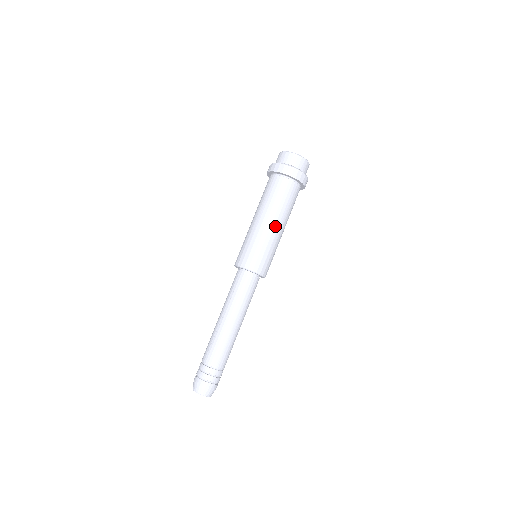
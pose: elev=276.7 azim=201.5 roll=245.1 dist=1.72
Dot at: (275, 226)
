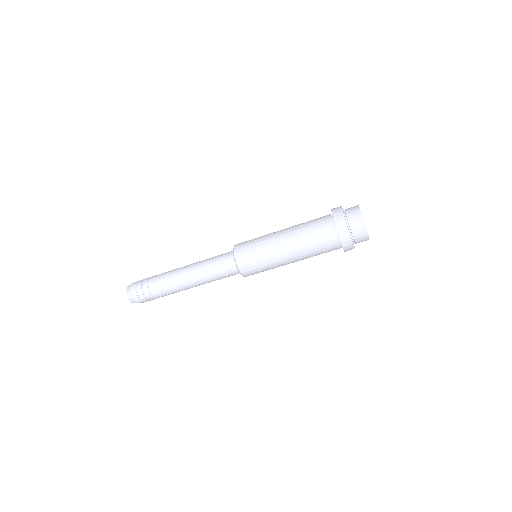
Dot at: occluded
